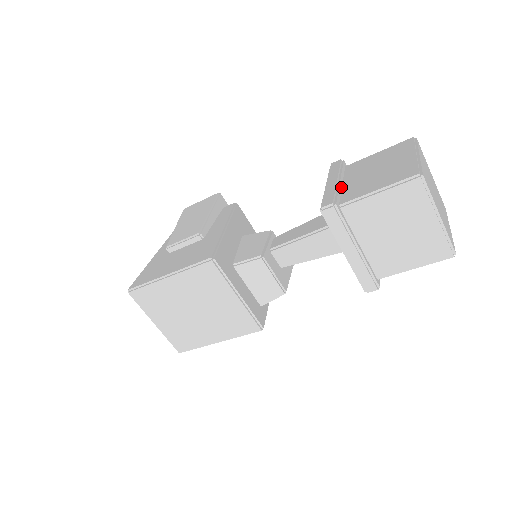
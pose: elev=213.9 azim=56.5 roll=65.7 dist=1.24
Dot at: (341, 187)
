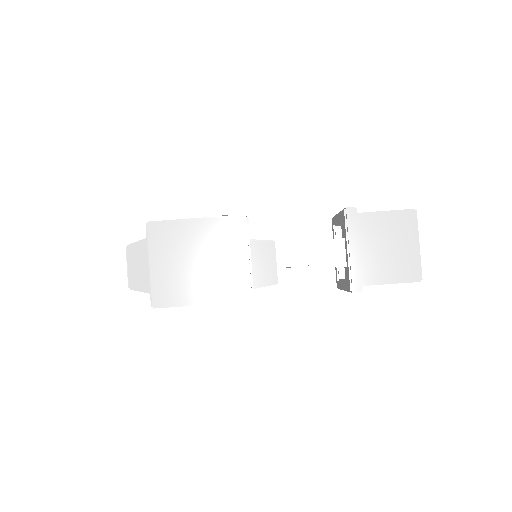
Dot at: occluded
